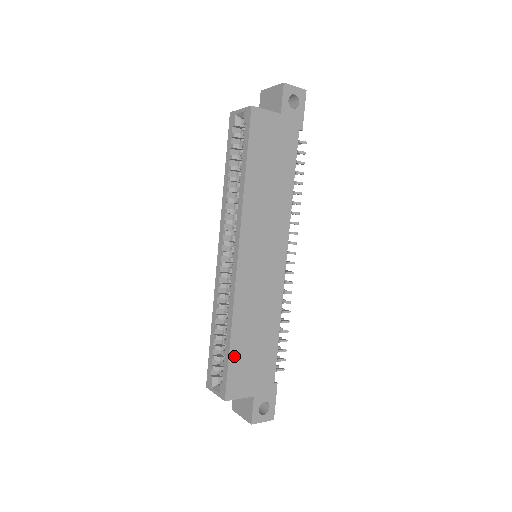
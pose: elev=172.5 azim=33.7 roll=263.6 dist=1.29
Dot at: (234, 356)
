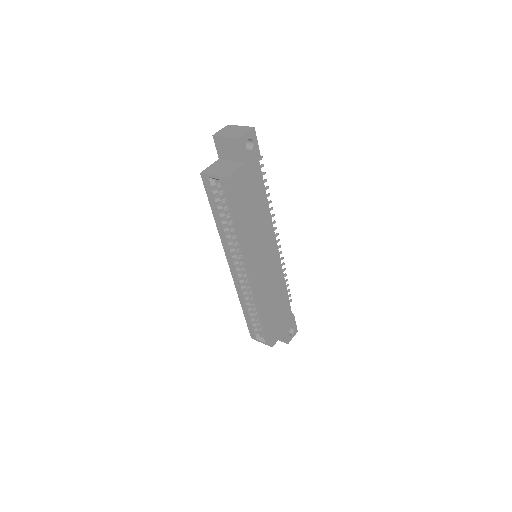
Dot at: (269, 324)
